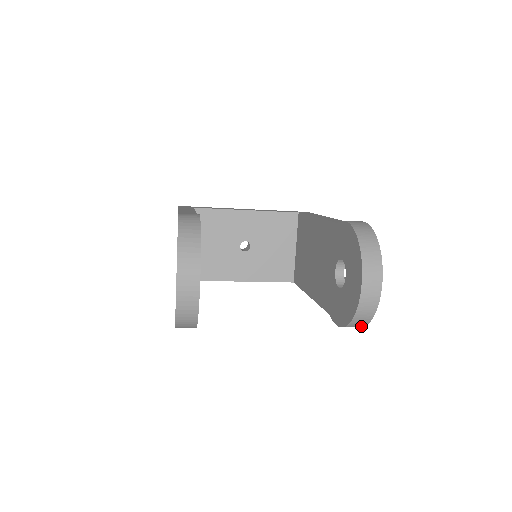
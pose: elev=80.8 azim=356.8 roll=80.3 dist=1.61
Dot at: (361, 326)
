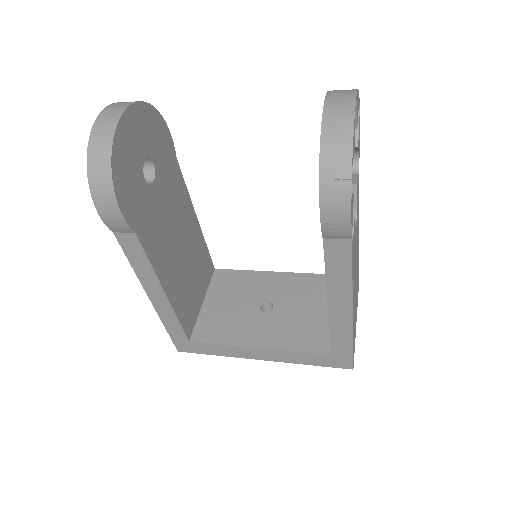
Dot at: (345, 180)
